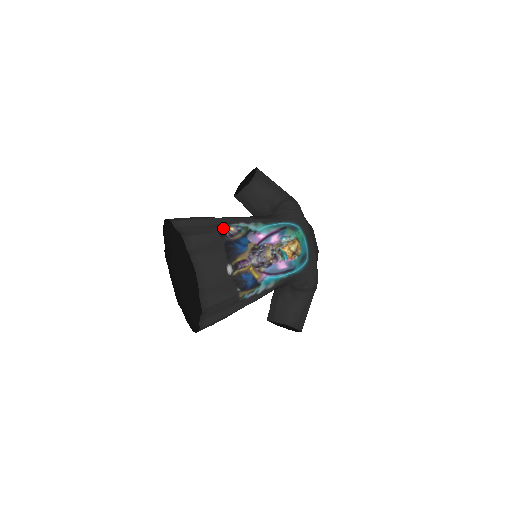
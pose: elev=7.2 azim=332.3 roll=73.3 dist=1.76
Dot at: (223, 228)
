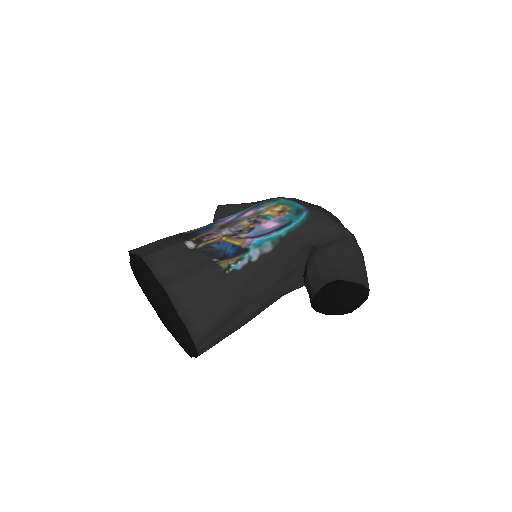
Dot at: occluded
